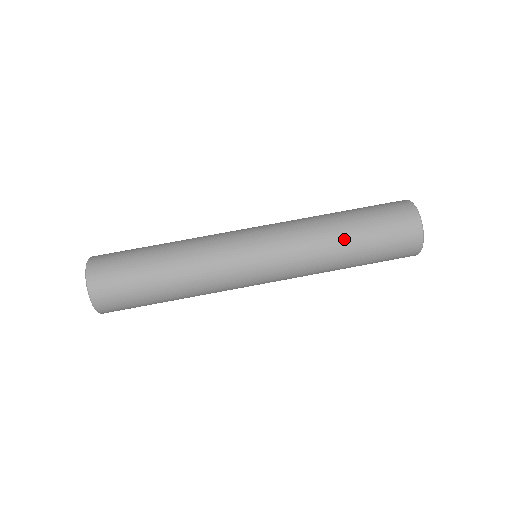
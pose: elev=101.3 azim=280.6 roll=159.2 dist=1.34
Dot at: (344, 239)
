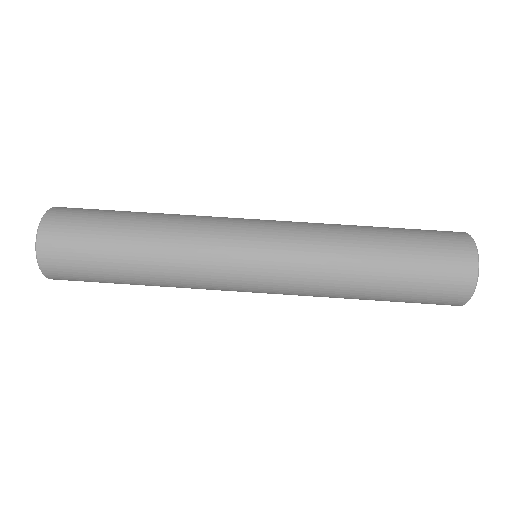
Dot at: (372, 253)
